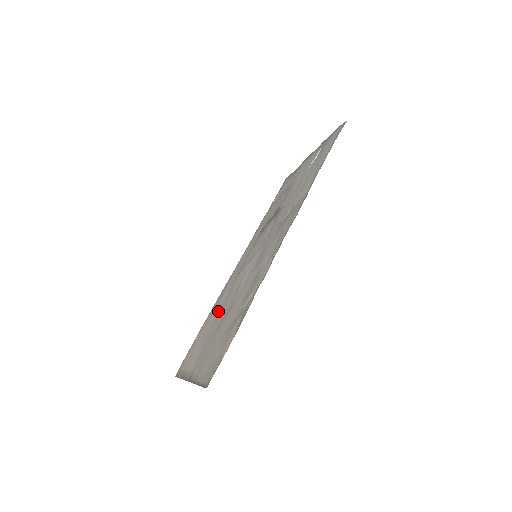
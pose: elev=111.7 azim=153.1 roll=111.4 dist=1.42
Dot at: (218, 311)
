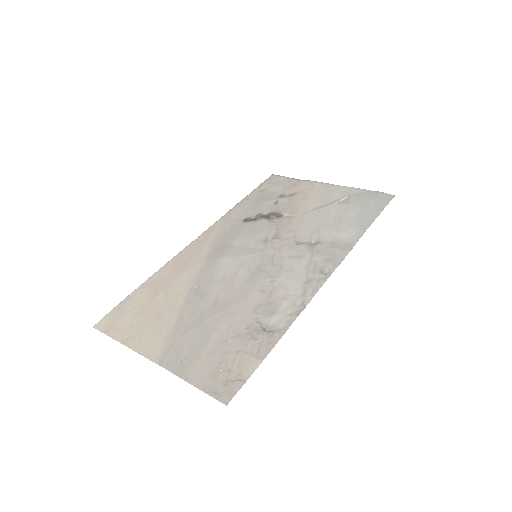
Dot at: (188, 286)
